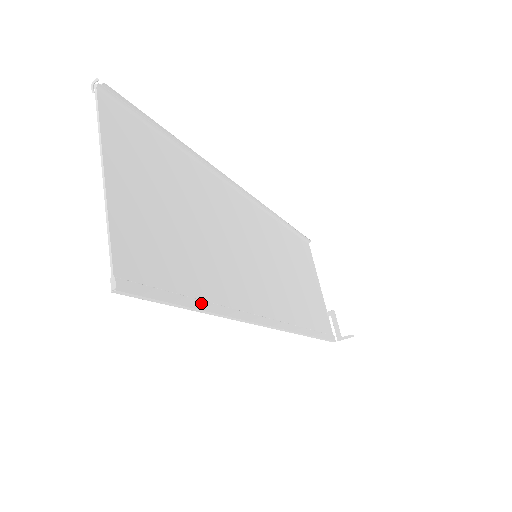
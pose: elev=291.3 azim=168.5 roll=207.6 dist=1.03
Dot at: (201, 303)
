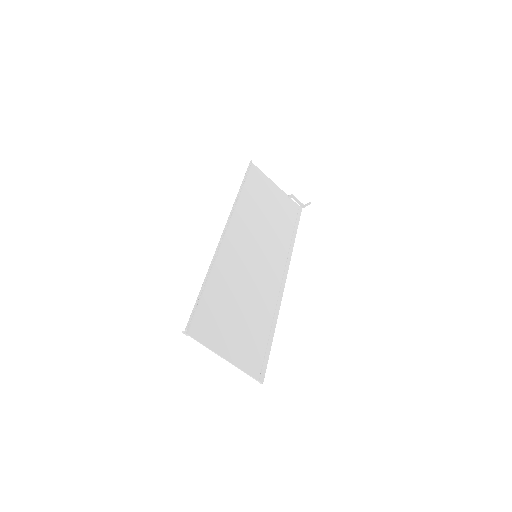
Dot at: (271, 334)
